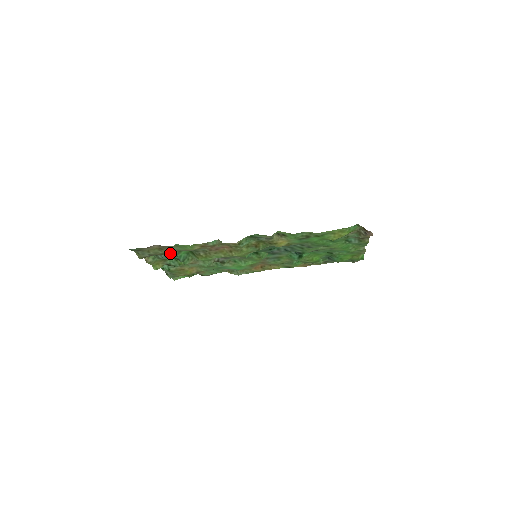
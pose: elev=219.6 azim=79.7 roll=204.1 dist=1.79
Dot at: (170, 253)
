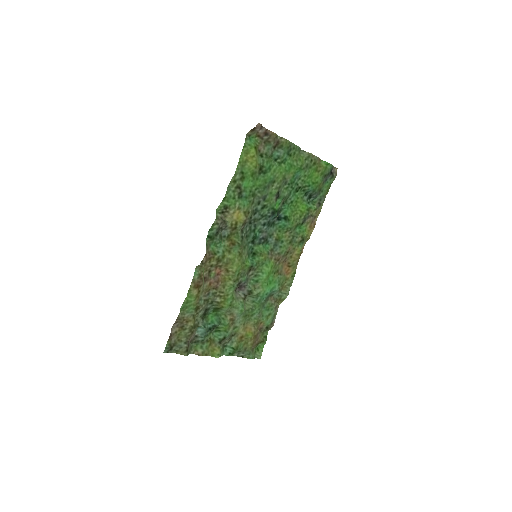
Dot at: (198, 326)
